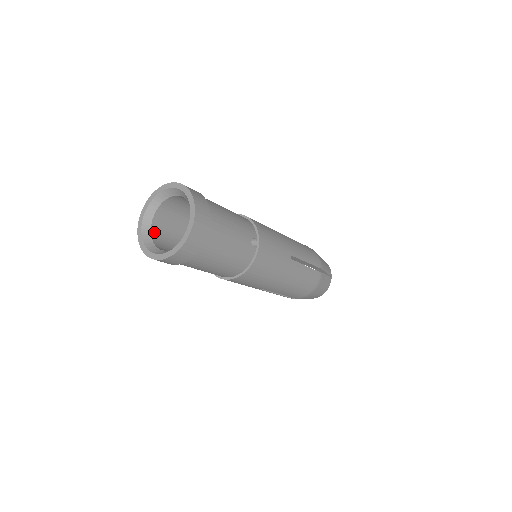
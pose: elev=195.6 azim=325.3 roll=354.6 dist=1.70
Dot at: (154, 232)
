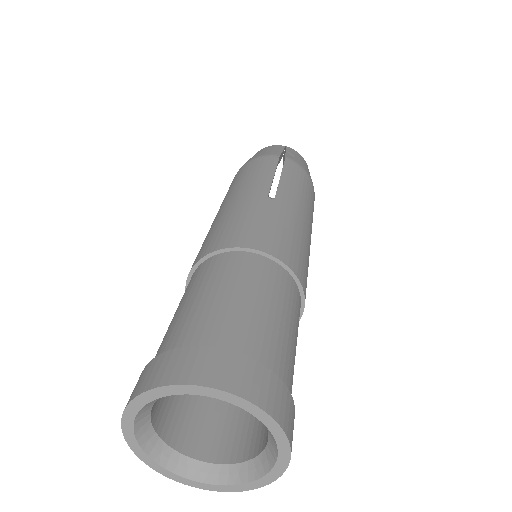
Dot at: (154, 412)
